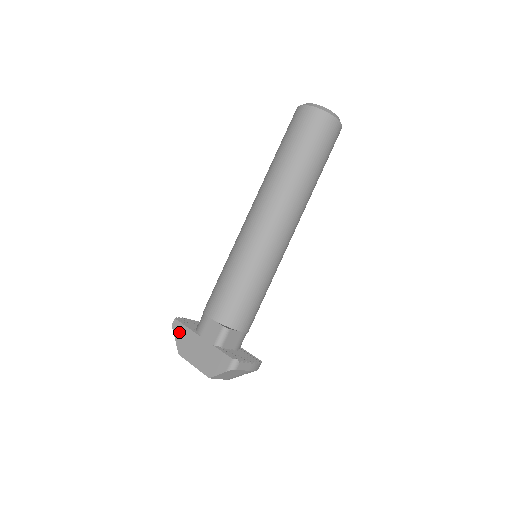
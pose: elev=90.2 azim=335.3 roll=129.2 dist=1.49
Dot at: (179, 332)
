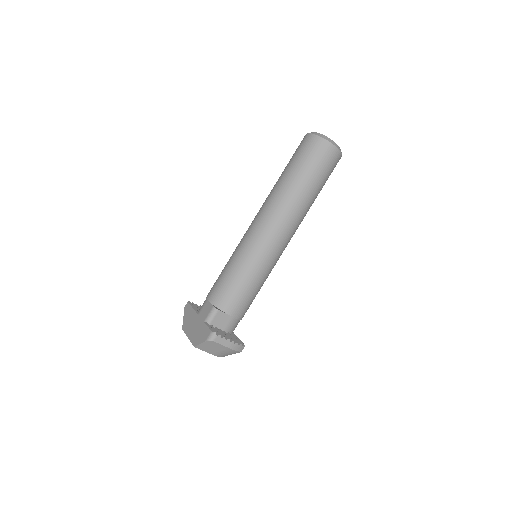
Dot at: (187, 312)
